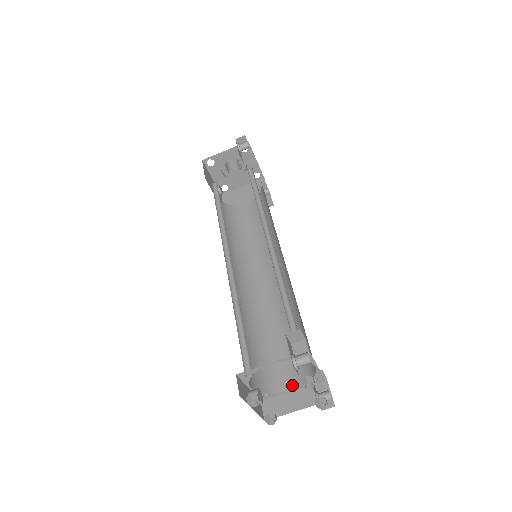
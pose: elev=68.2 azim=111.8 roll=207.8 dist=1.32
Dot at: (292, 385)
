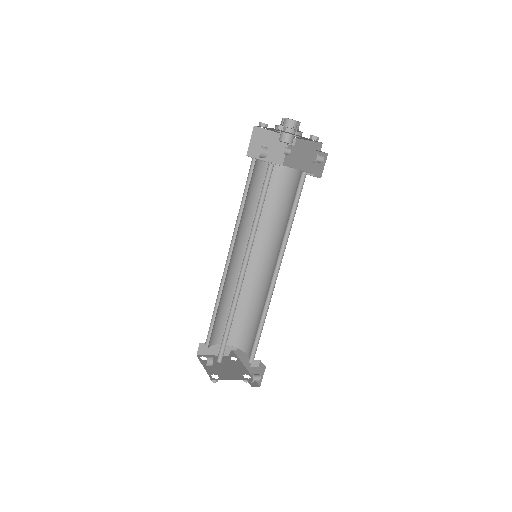
Dot at: occluded
